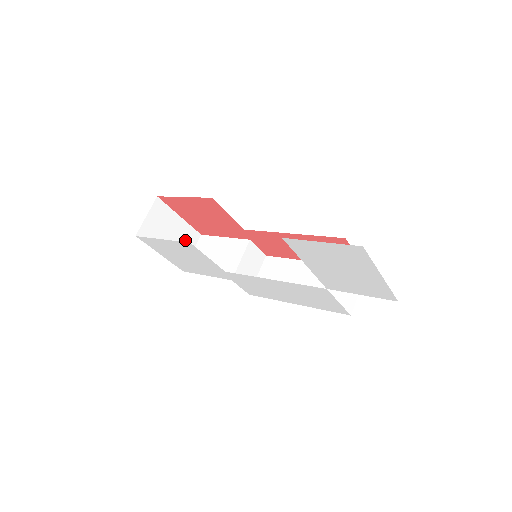
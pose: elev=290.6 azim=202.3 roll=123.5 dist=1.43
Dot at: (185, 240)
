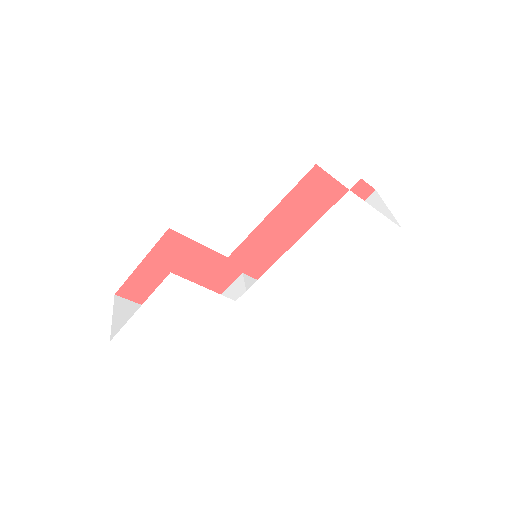
Dot at: occluded
